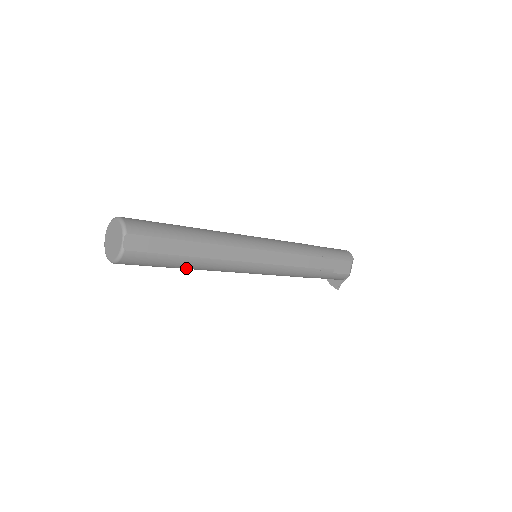
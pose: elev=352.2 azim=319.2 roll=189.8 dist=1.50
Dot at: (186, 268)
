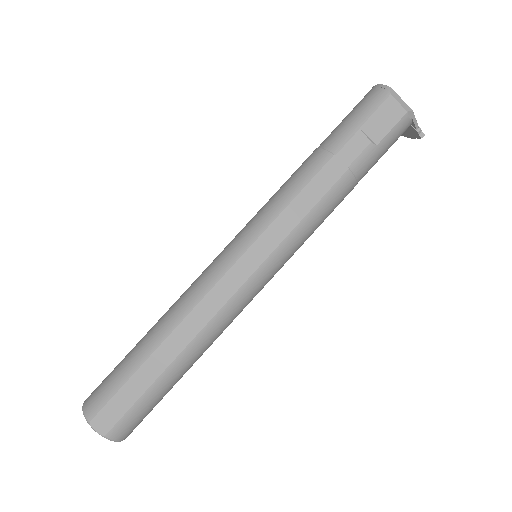
Dot at: (189, 367)
